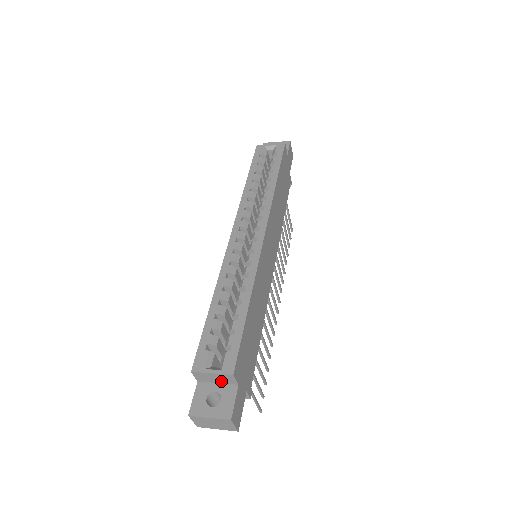
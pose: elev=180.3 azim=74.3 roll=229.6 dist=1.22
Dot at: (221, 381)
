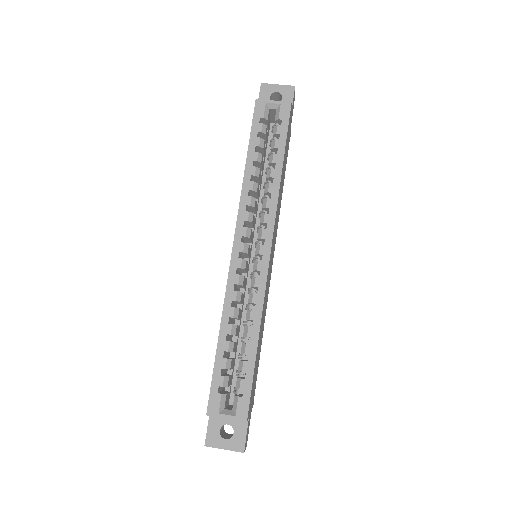
Dot at: occluded
